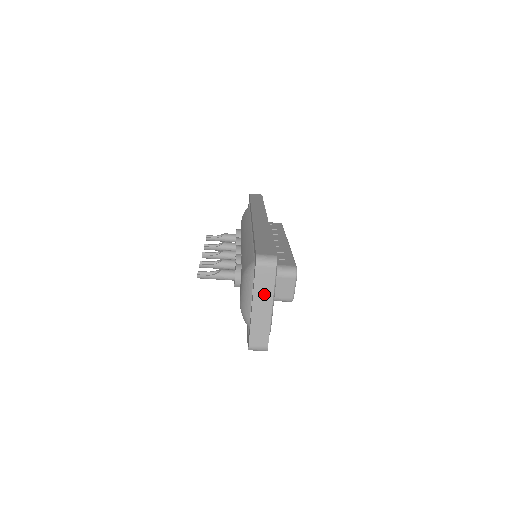
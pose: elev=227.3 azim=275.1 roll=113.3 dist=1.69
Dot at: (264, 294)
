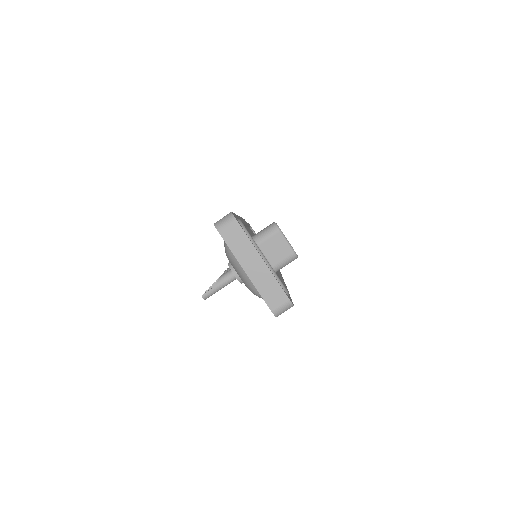
Dot at: (245, 251)
